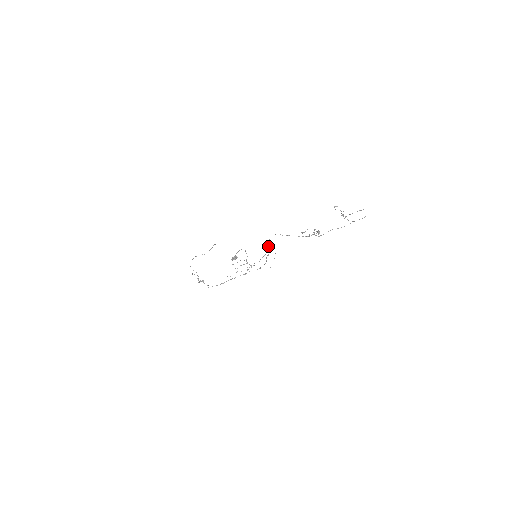
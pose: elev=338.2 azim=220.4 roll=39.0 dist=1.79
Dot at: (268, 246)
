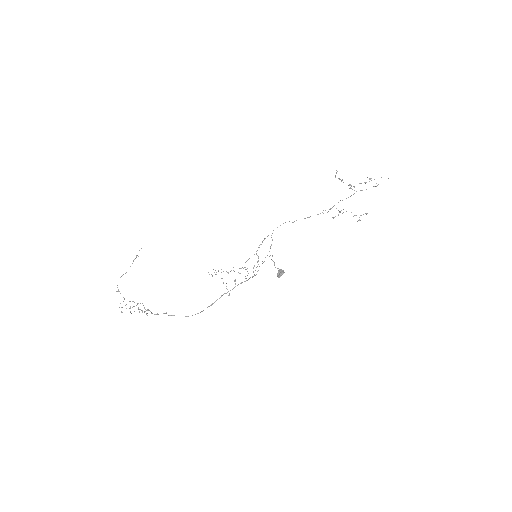
Dot at: (272, 239)
